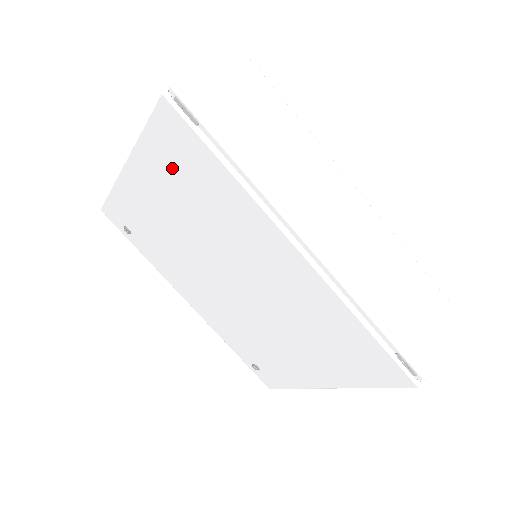
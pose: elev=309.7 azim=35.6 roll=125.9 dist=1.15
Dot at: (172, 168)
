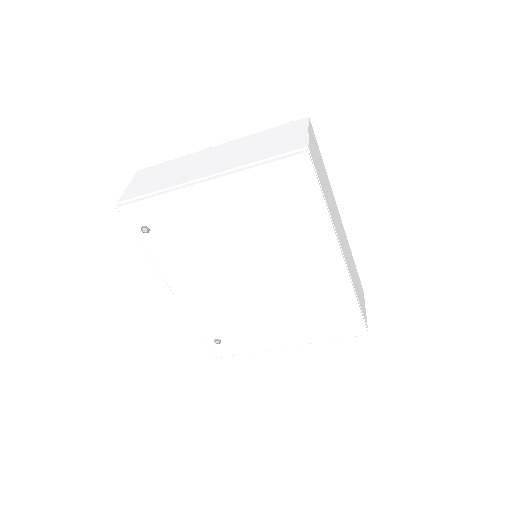
Dot at: (268, 195)
